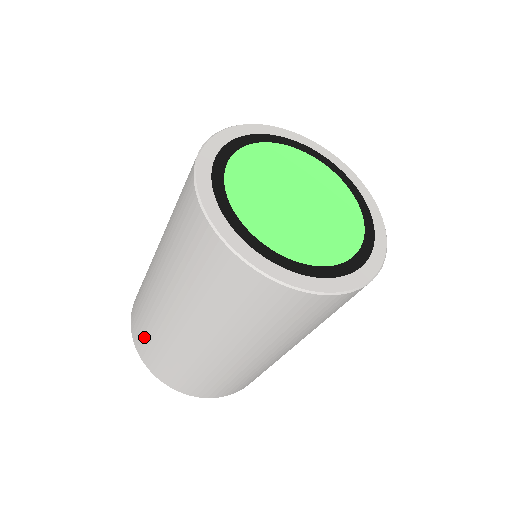
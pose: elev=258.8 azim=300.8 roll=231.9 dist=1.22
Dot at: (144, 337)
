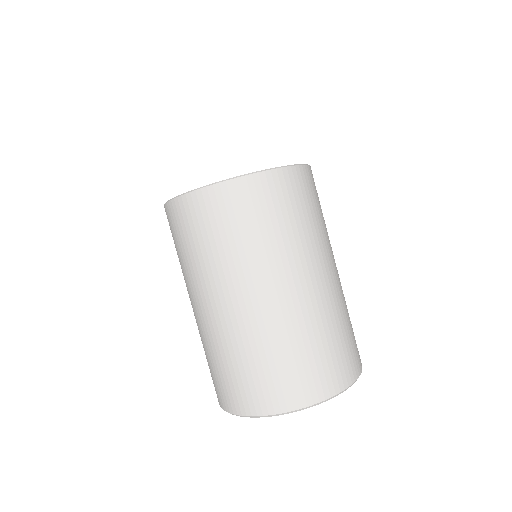
Dot at: (230, 382)
